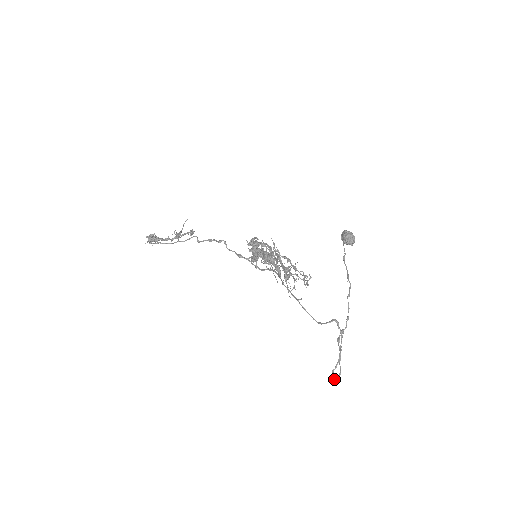
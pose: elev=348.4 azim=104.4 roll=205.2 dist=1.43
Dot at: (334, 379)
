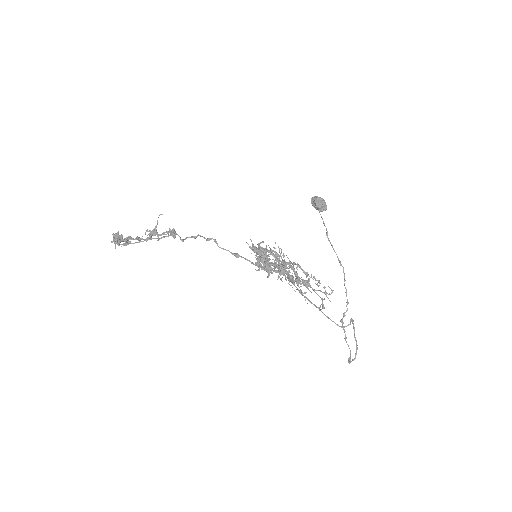
Dot at: (349, 360)
